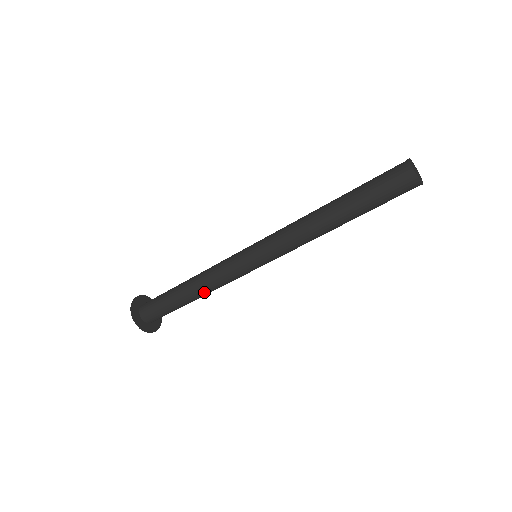
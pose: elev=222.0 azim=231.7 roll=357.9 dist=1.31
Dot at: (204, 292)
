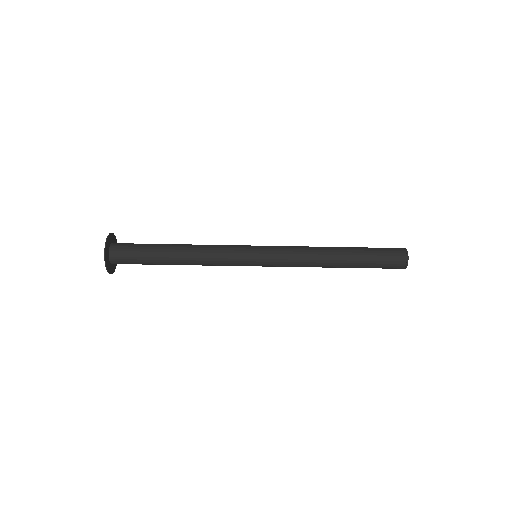
Dot at: (192, 258)
